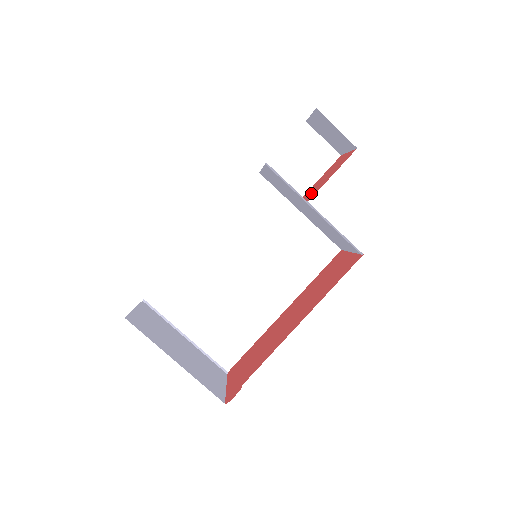
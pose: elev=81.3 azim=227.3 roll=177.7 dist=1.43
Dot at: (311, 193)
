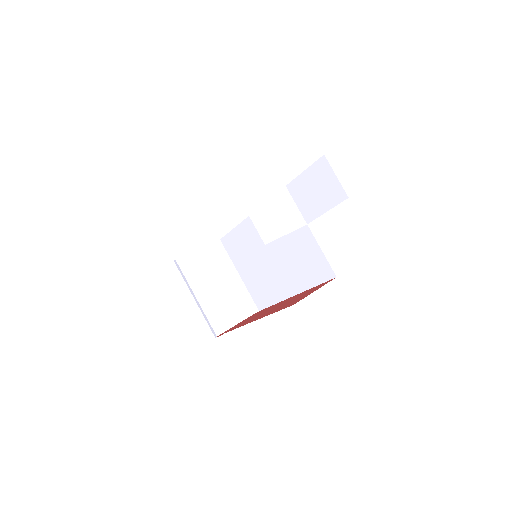
Dot at: occluded
